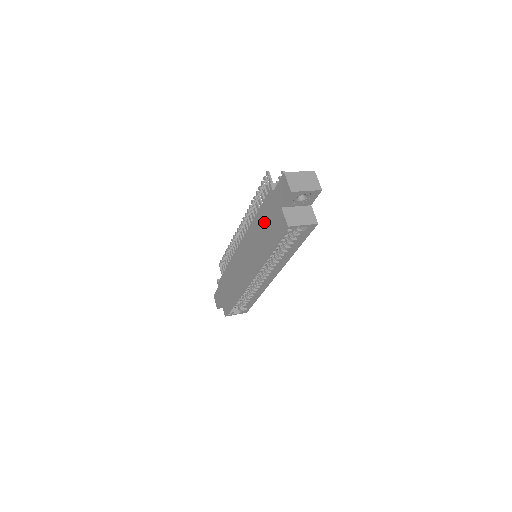
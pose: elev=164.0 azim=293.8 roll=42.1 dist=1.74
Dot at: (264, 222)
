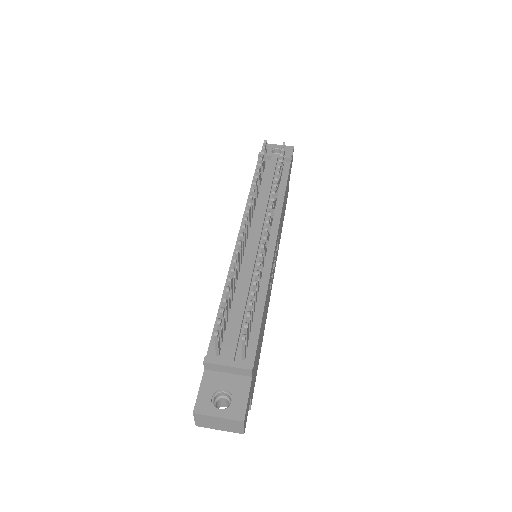
Dot at: occluded
